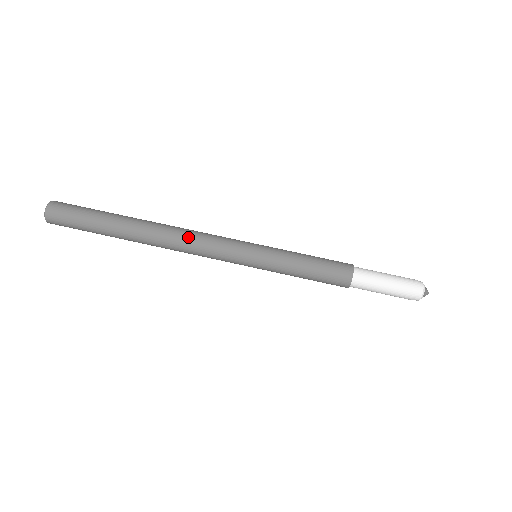
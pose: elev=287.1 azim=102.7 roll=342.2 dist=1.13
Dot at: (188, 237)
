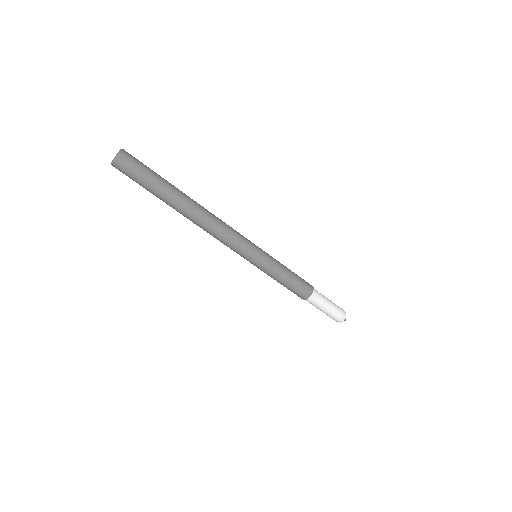
Dot at: (218, 226)
